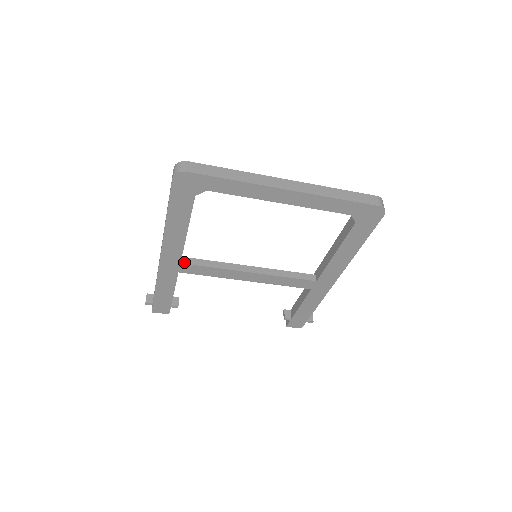
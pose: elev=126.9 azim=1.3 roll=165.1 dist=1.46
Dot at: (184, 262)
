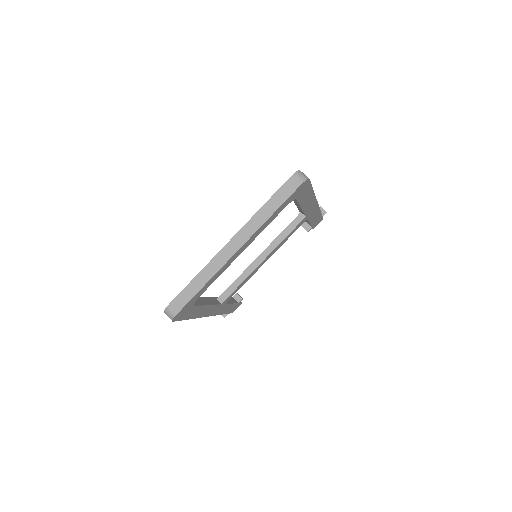
Dot at: (222, 301)
